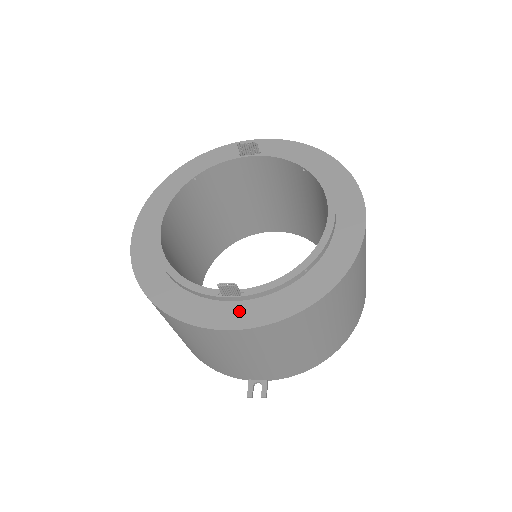
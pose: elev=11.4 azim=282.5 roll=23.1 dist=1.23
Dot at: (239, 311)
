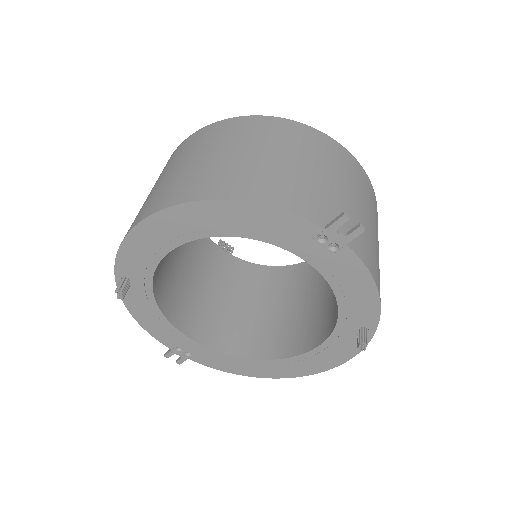
Dot at: occluded
